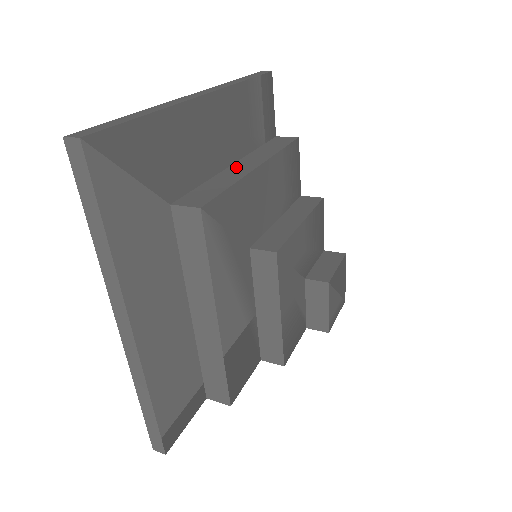
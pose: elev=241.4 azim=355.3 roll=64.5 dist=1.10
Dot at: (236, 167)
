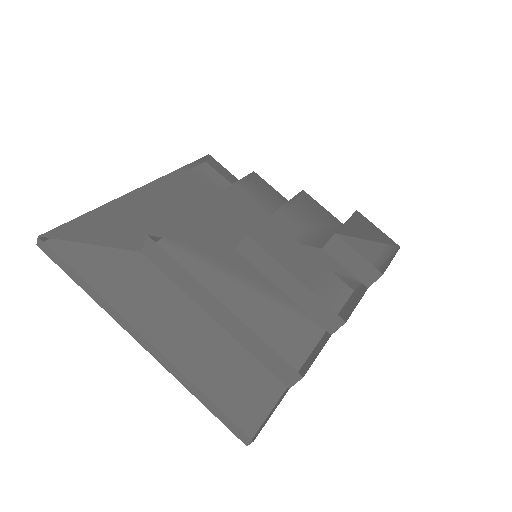
Dot at: occluded
